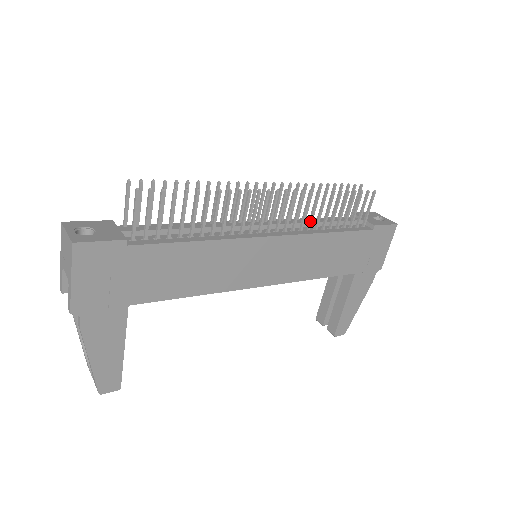
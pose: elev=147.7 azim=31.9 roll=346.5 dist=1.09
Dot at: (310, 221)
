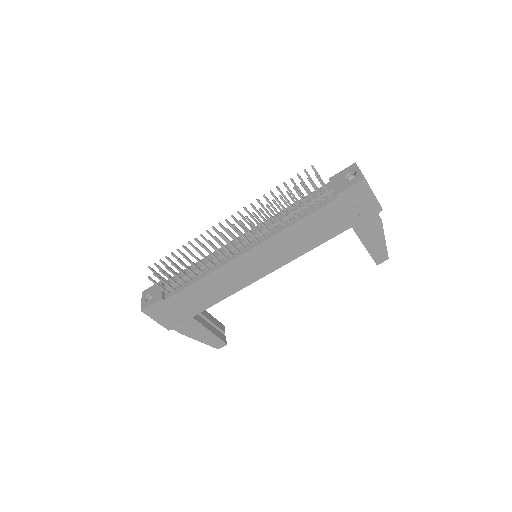
Dot at: (272, 225)
